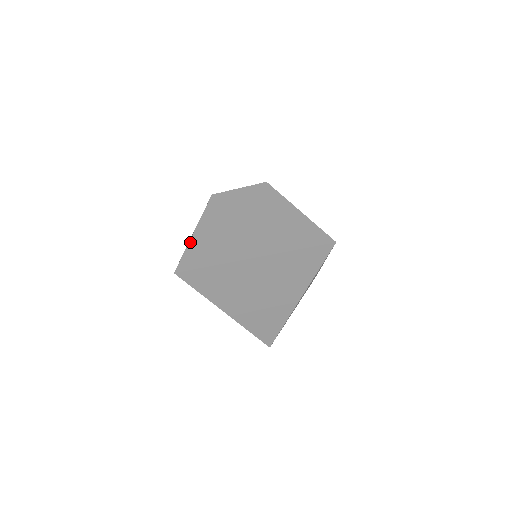
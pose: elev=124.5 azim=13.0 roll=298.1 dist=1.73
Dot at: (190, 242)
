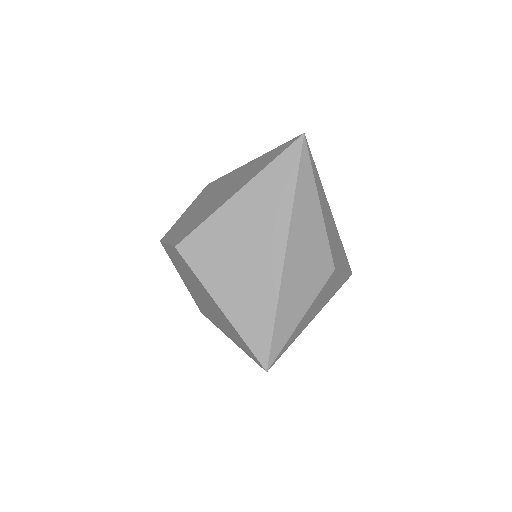
Dot at: (188, 290)
